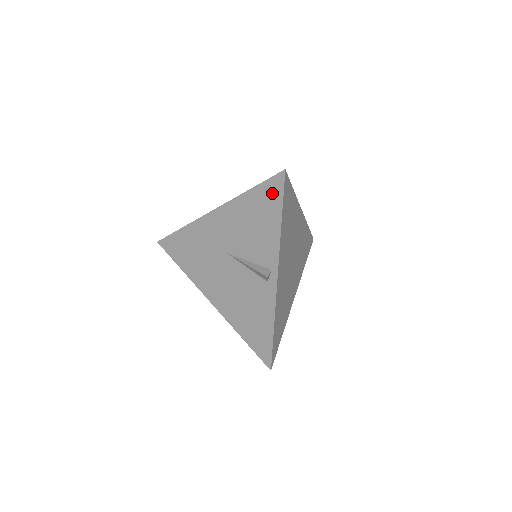
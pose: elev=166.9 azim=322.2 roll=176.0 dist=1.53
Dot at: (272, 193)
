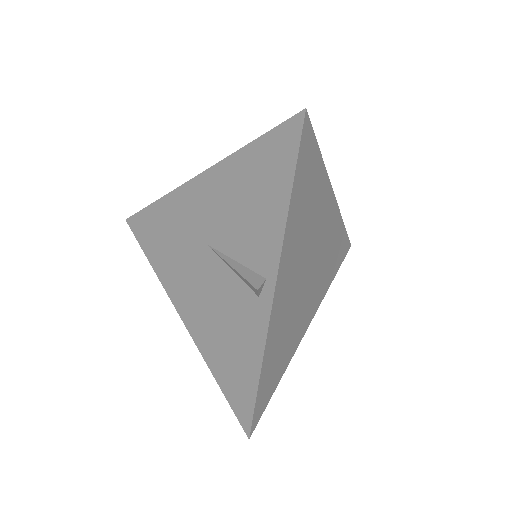
Dot at: (281, 150)
